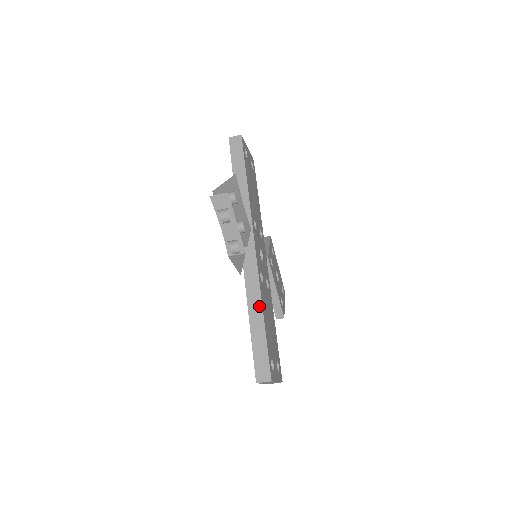
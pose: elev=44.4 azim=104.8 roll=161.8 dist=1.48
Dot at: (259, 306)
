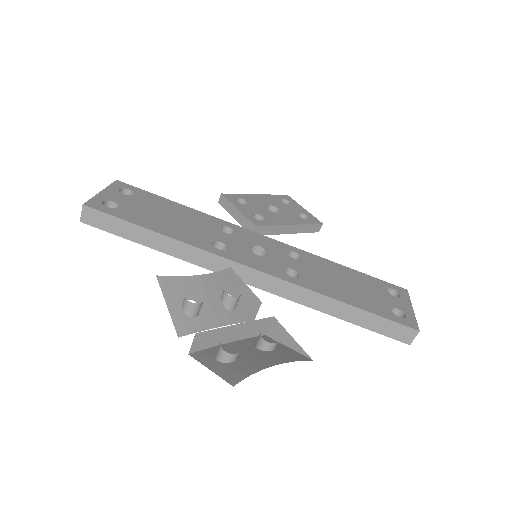
Dot at: (329, 301)
